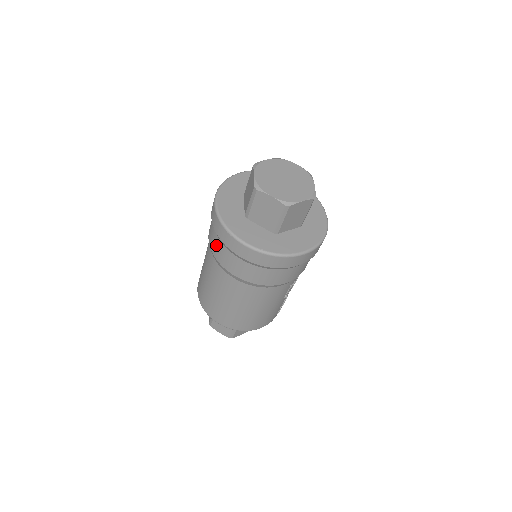
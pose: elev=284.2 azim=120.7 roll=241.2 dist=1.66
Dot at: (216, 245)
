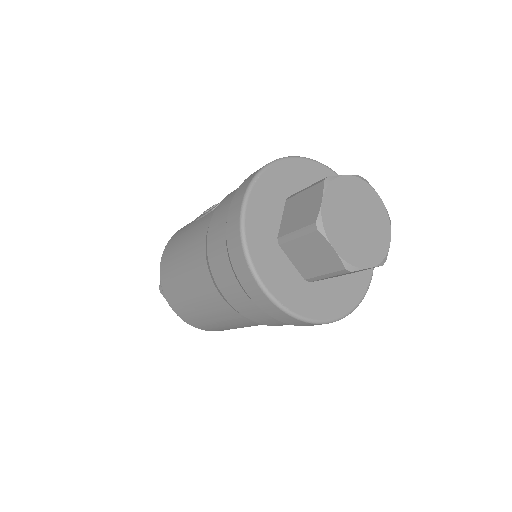
Dot at: (218, 253)
